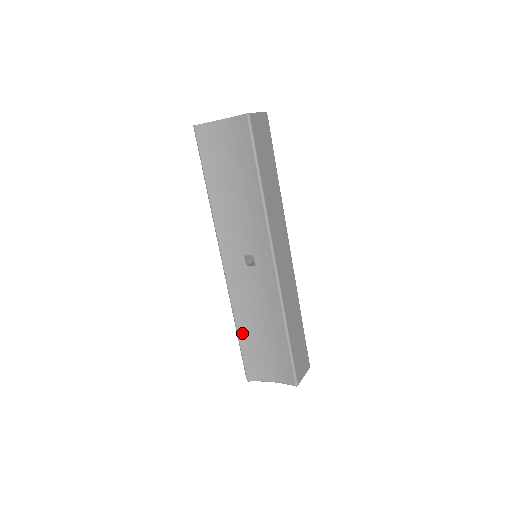
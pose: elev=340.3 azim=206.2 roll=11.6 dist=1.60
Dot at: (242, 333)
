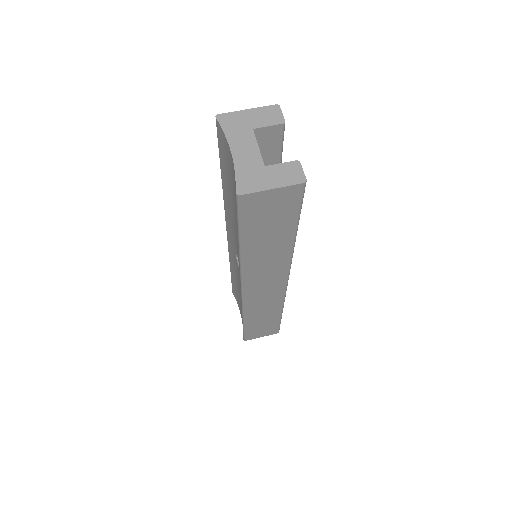
Dot at: (232, 275)
